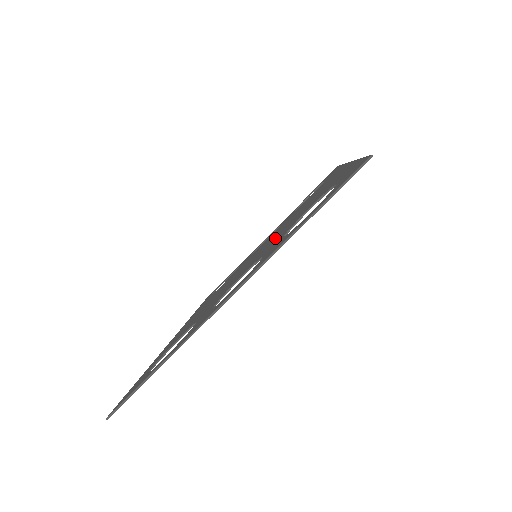
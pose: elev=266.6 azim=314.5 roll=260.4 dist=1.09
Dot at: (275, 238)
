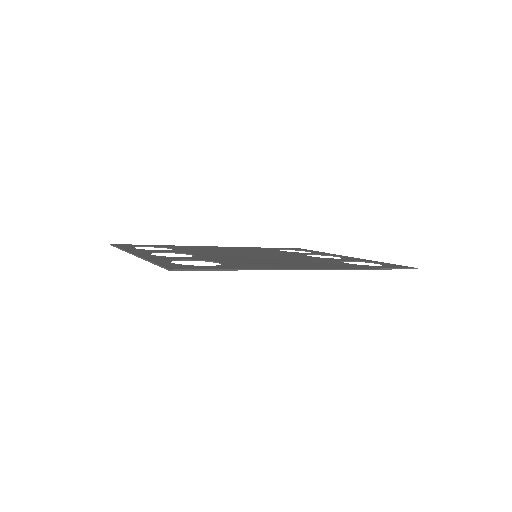
Dot at: (237, 258)
